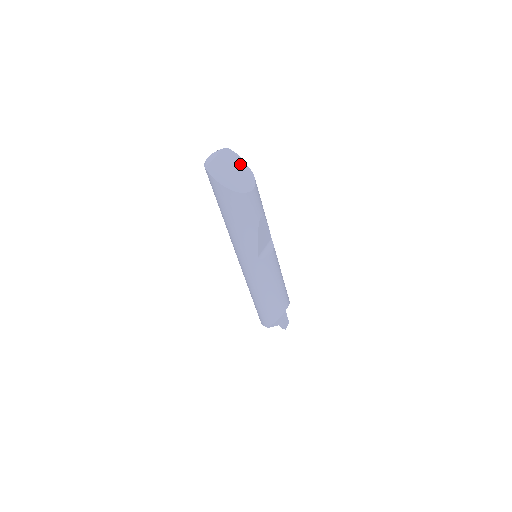
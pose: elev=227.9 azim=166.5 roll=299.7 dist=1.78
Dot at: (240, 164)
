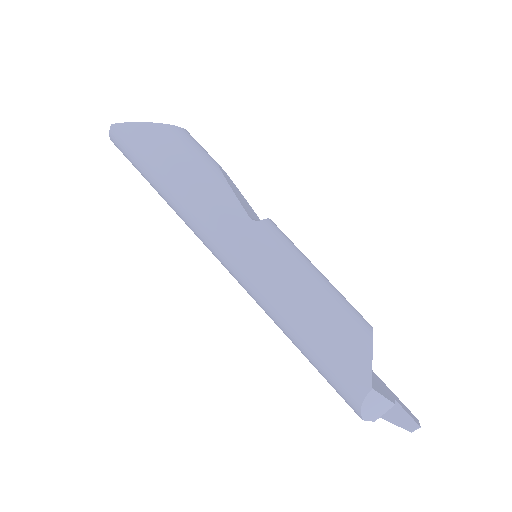
Dot at: occluded
